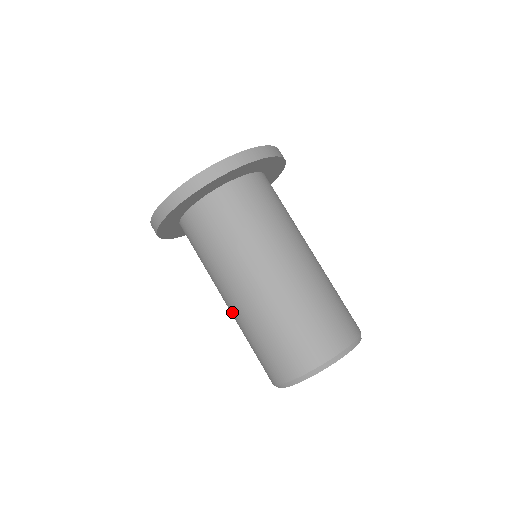
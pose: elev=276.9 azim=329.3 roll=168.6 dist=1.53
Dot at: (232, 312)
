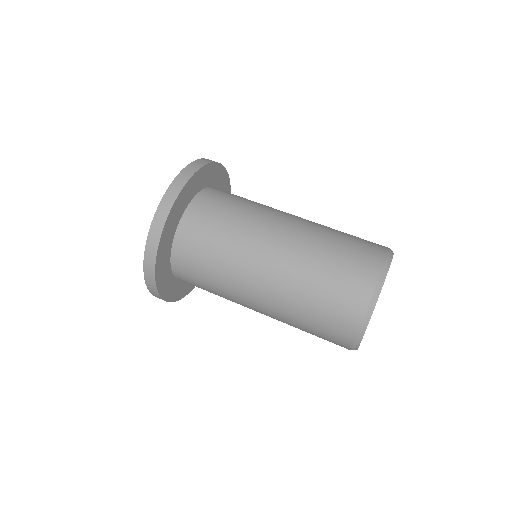
Dot at: (281, 265)
